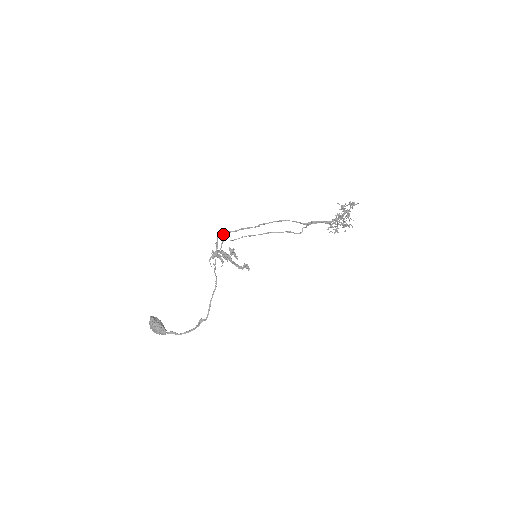
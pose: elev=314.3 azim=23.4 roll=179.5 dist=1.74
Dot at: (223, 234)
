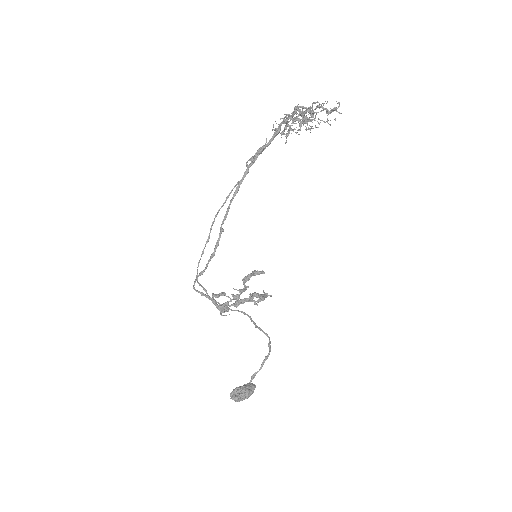
Dot at: (195, 281)
